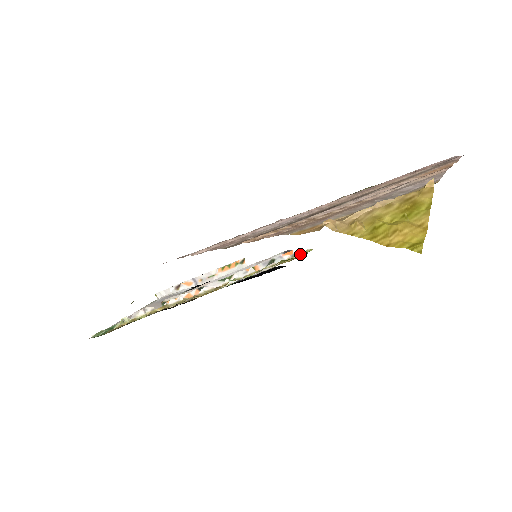
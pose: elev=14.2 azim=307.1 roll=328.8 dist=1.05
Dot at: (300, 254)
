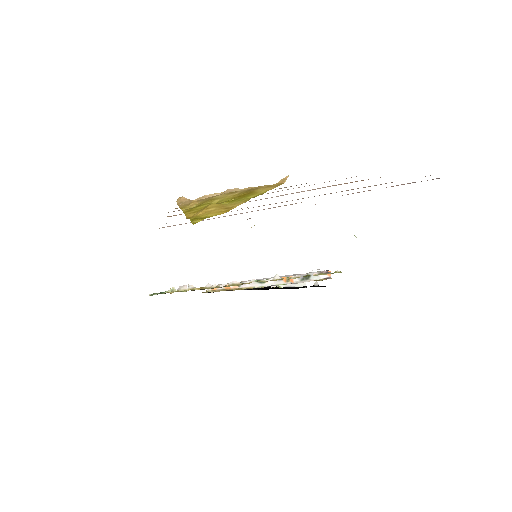
Dot at: (328, 273)
